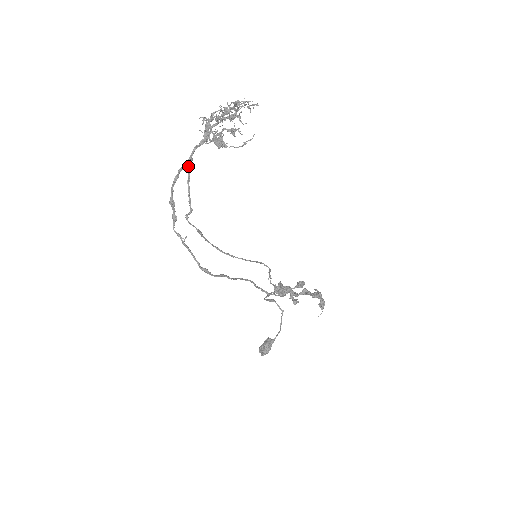
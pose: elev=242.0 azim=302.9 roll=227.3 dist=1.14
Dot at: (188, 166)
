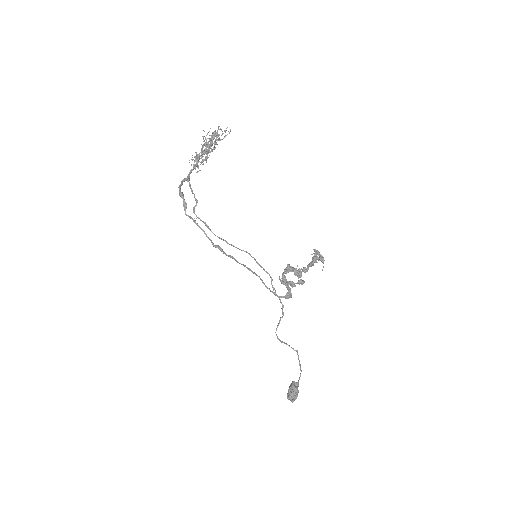
Dot at: (188, 180)
